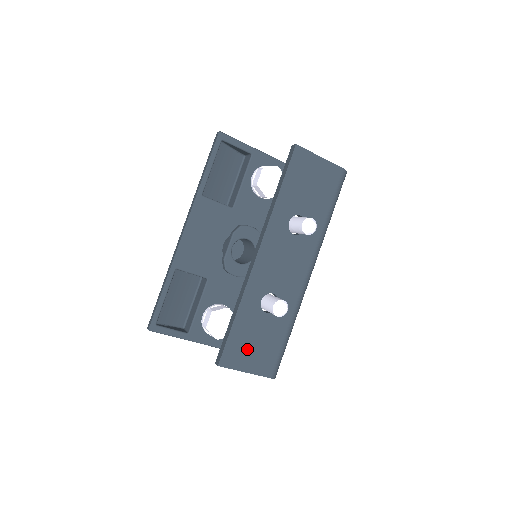
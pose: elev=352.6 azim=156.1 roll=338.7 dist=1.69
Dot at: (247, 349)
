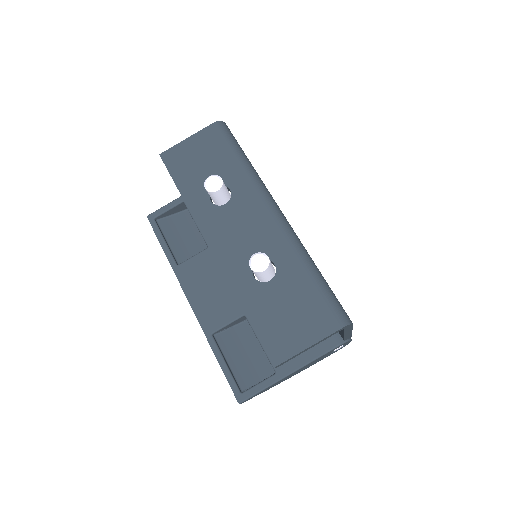
Dot at: (286, 327)
